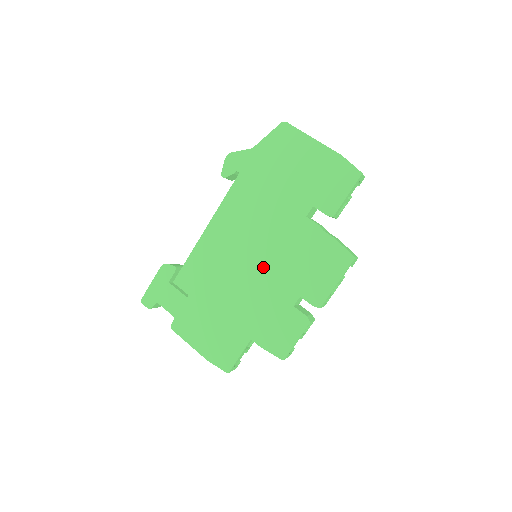
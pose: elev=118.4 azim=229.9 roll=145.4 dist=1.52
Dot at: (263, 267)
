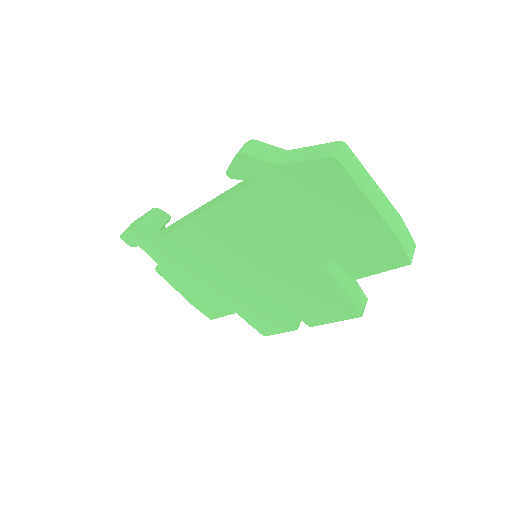
Dot at: (261, 277)
